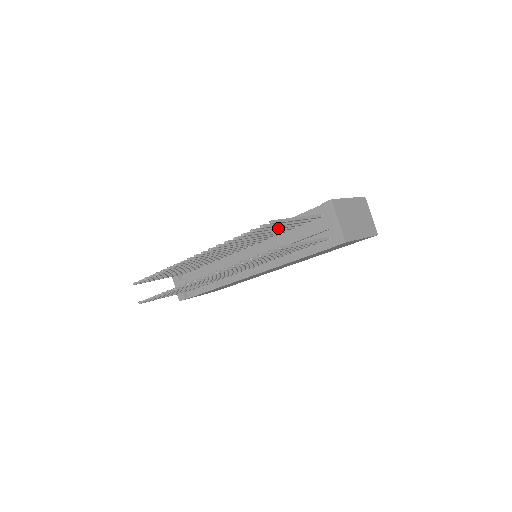
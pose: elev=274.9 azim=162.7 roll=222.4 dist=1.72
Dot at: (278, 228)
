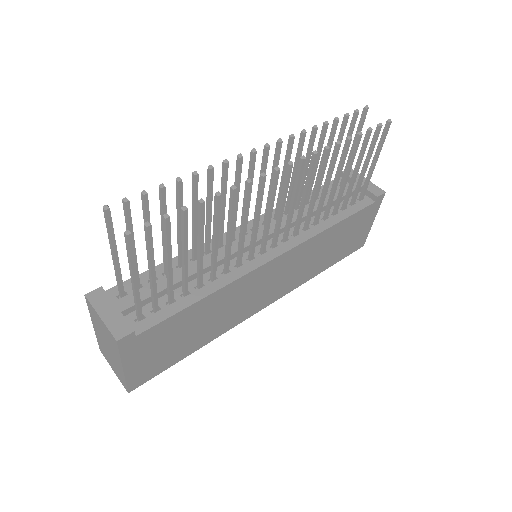
Dot at: (337, 156)
